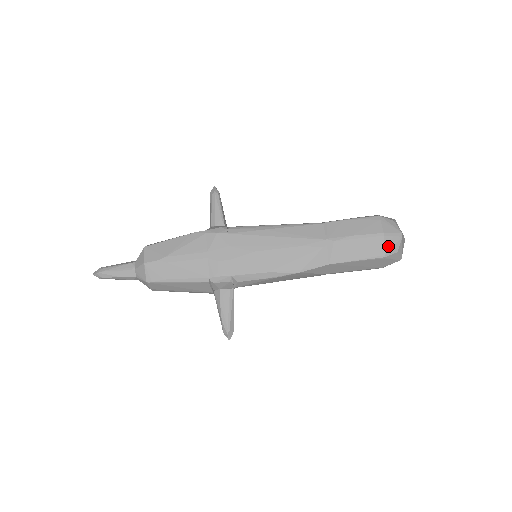
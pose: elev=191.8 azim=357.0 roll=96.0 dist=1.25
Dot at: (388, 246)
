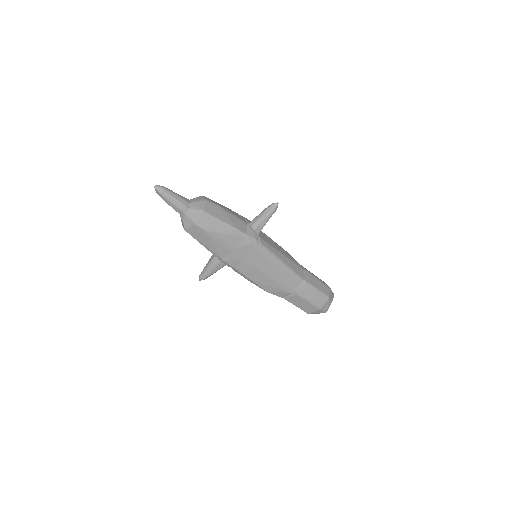
Dot at: (315, 312)
